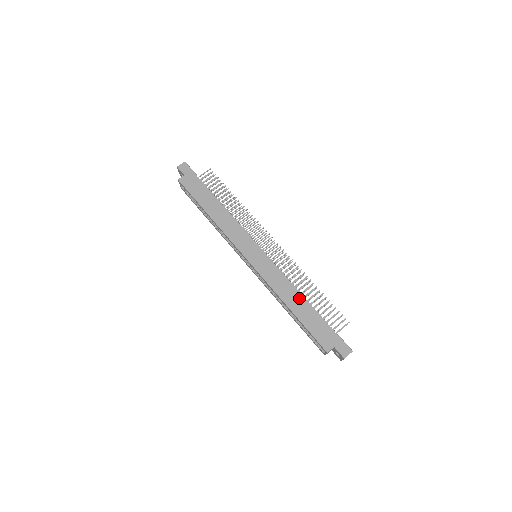
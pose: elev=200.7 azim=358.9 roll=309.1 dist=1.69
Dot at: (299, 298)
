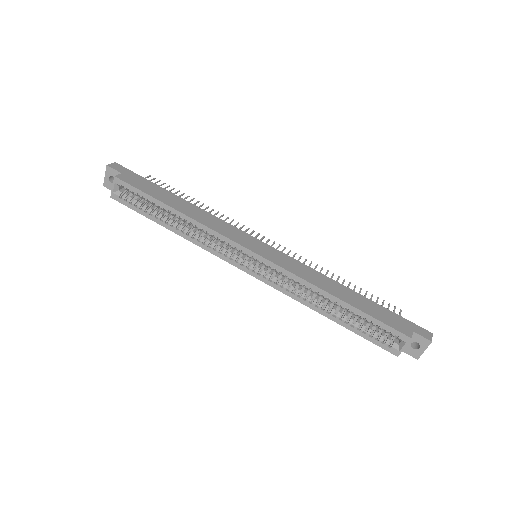
Dot at: (340, 287)
